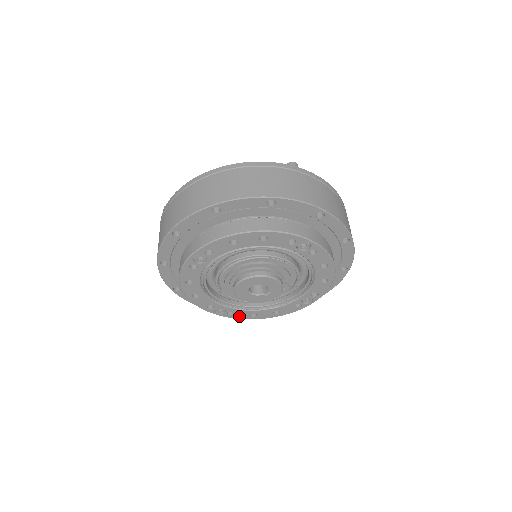
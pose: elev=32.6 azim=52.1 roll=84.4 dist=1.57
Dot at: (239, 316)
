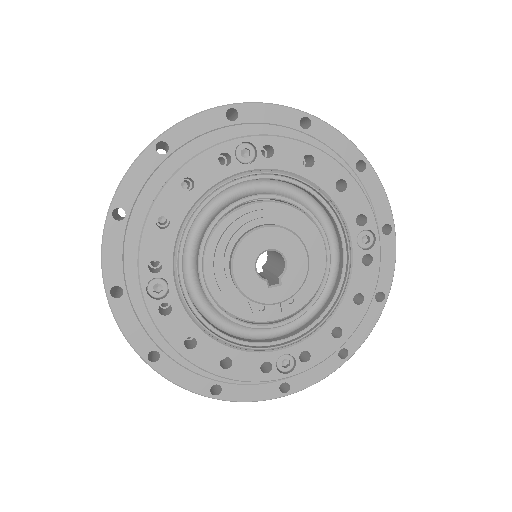
Dot at: (169, 328)
